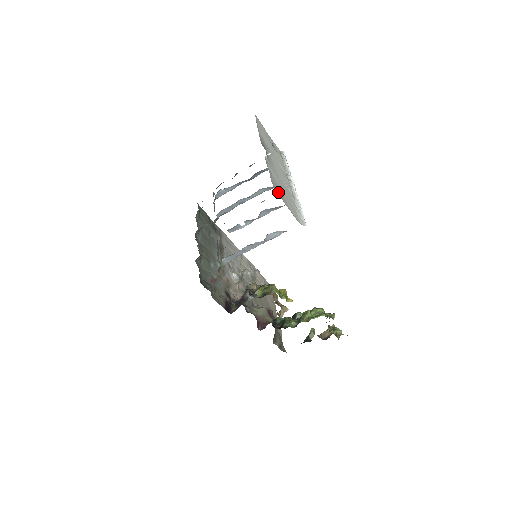
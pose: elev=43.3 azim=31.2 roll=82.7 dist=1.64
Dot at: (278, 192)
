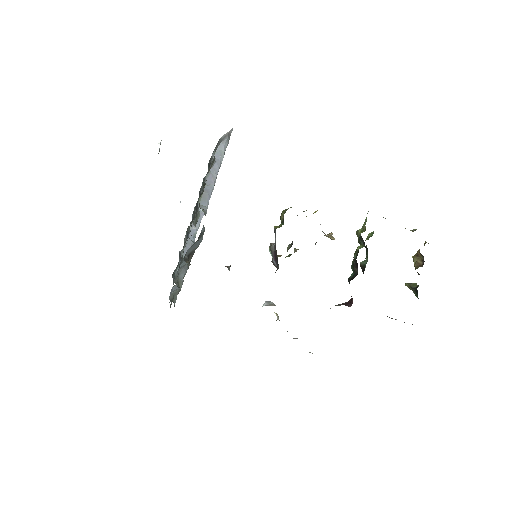
Dot at: occluded
